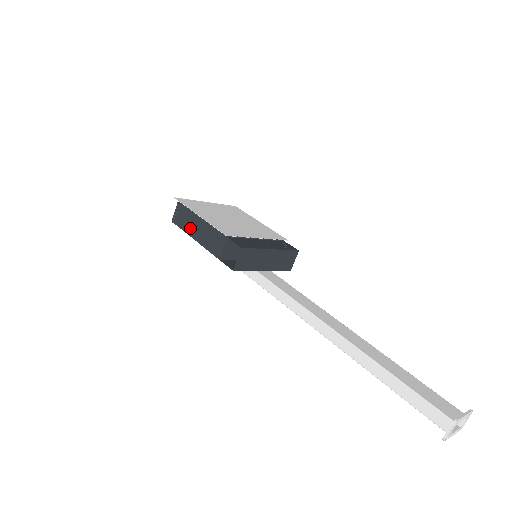
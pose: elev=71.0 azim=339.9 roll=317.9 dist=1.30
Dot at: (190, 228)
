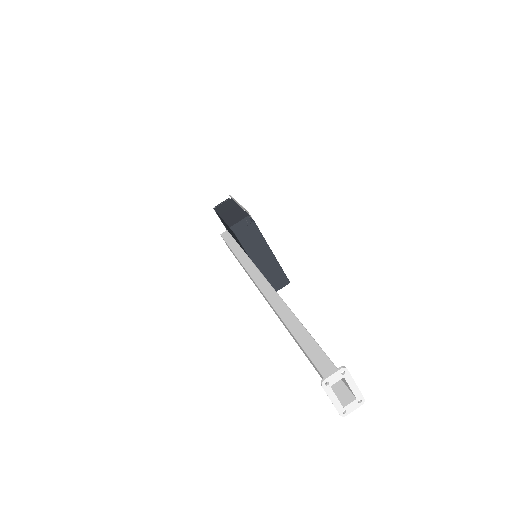
Dot at: (224, 211)
